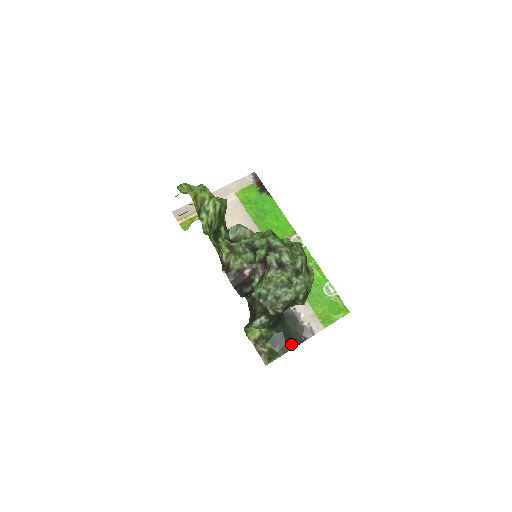
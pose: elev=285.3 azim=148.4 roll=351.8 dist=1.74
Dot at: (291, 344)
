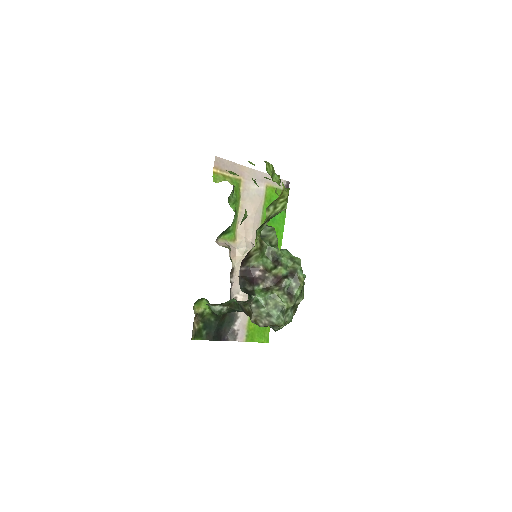
Dot at: (216, 336)
